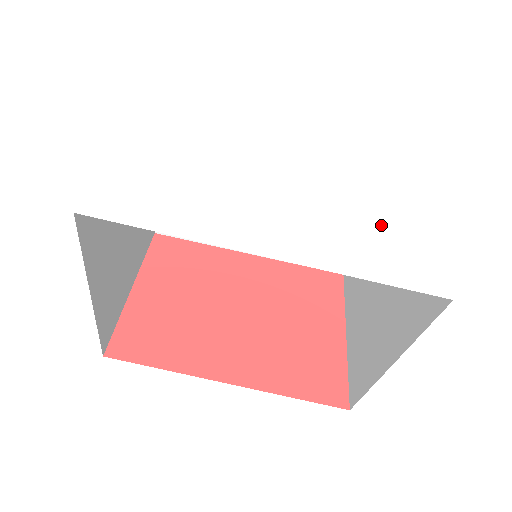
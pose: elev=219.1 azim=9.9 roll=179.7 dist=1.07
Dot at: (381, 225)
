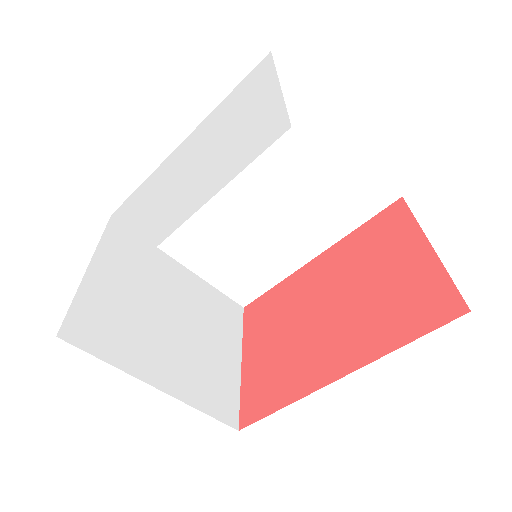
Dot at: (235, 140)
